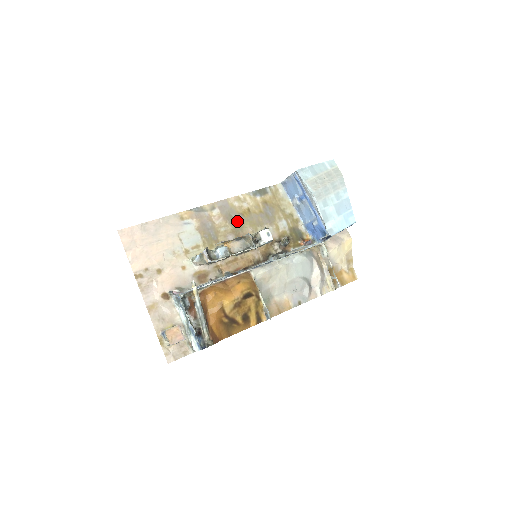
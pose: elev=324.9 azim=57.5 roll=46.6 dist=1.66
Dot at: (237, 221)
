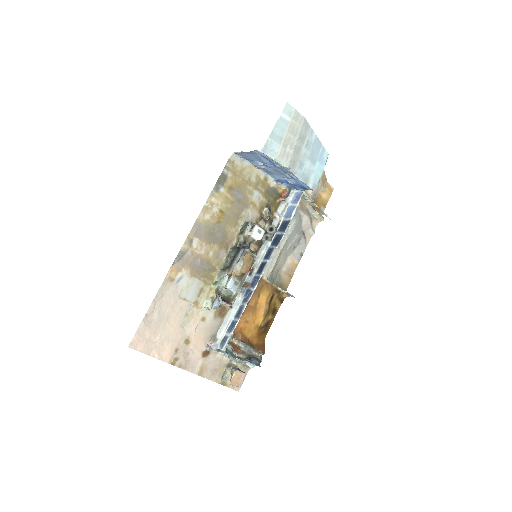
Dot at: (218, 233)
